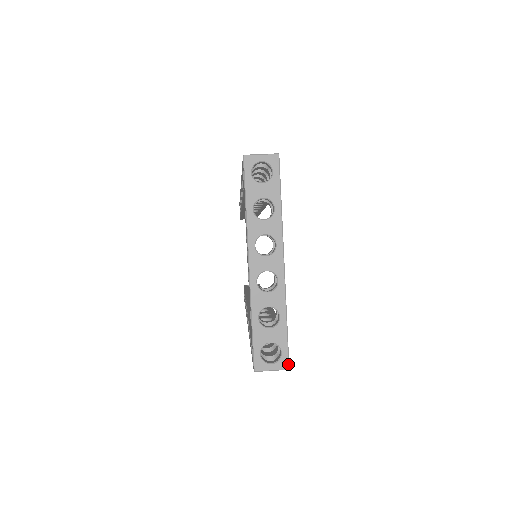
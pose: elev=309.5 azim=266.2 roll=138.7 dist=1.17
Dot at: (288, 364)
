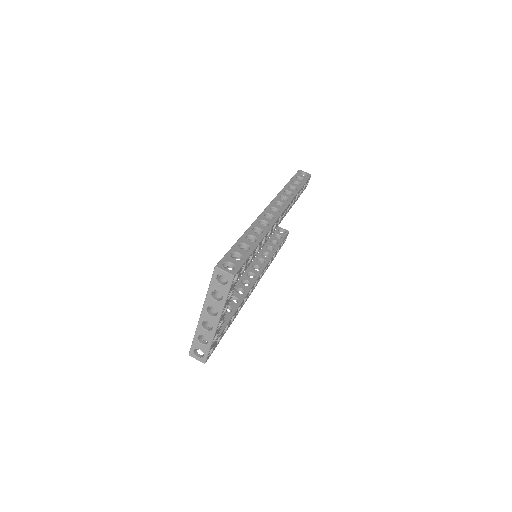
Dot at: (205, 362)
